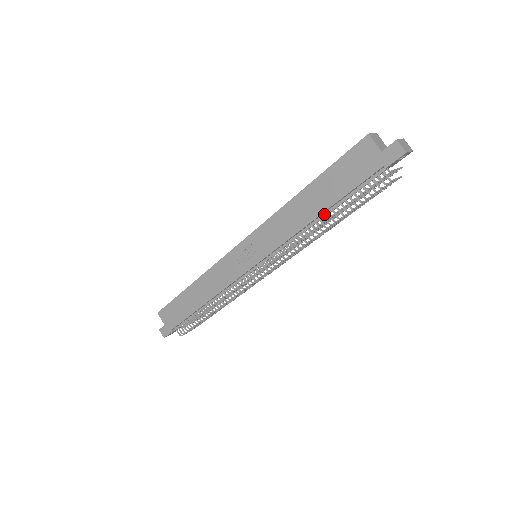
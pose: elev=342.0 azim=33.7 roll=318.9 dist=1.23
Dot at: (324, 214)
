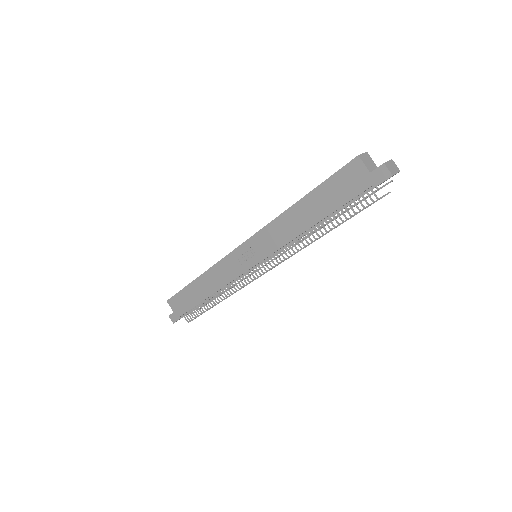
Dot at: (318, 224)
